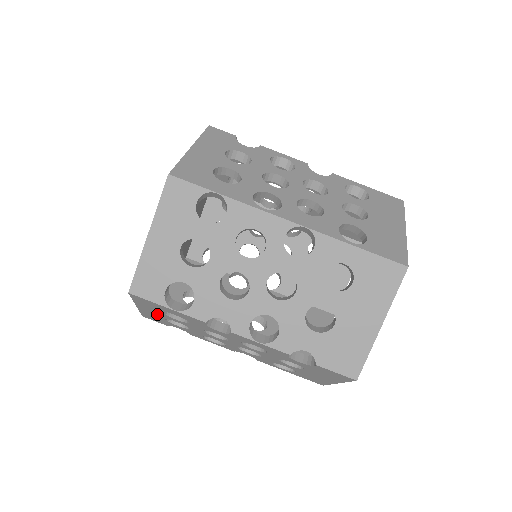
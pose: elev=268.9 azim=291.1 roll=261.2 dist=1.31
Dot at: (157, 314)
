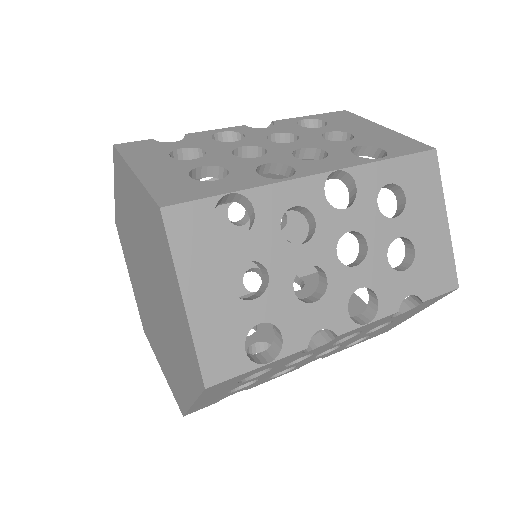
Dot at: (221, 393)
